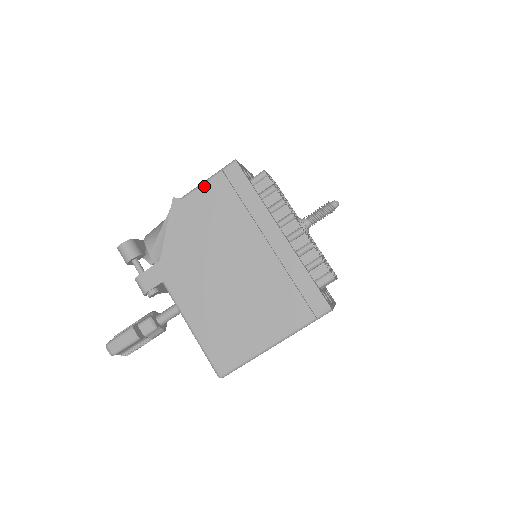
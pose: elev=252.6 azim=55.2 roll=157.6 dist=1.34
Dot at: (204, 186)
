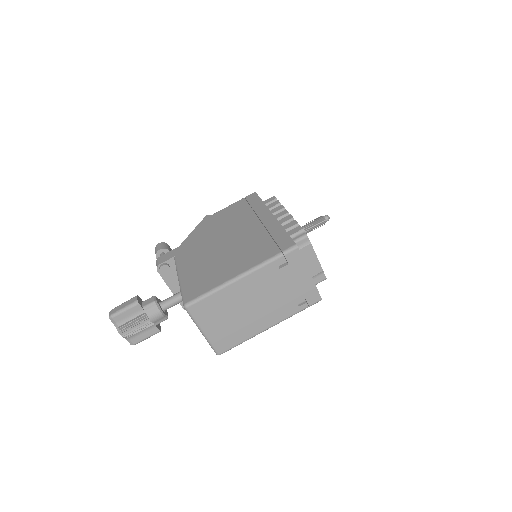
Dot at: (229, 206)
